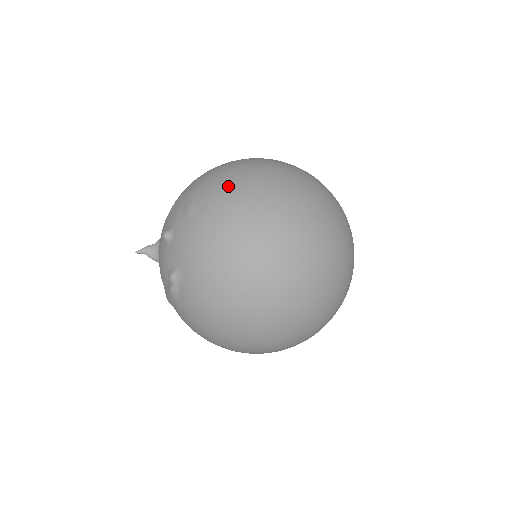
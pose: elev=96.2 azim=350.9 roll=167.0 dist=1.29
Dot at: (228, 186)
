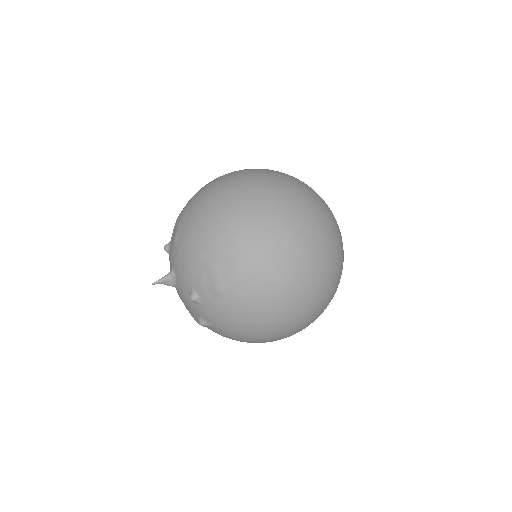
Dot at: (255, 278)
